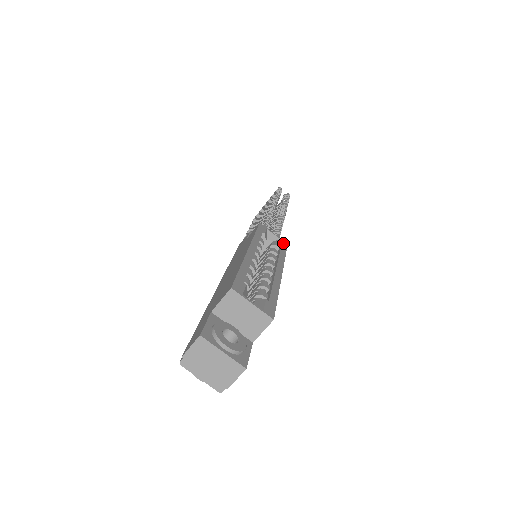
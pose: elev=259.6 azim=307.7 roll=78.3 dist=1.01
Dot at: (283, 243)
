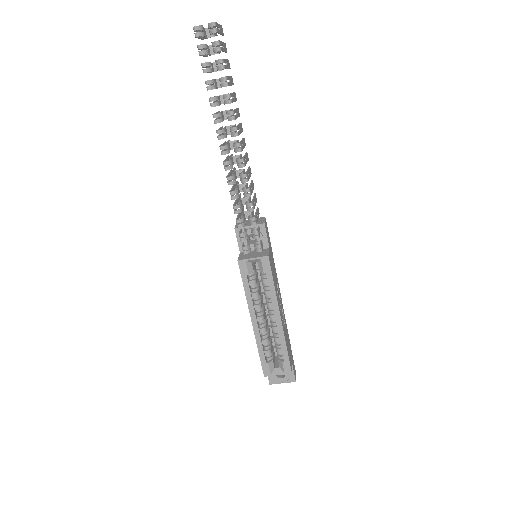
Dot at: (265, 262)
